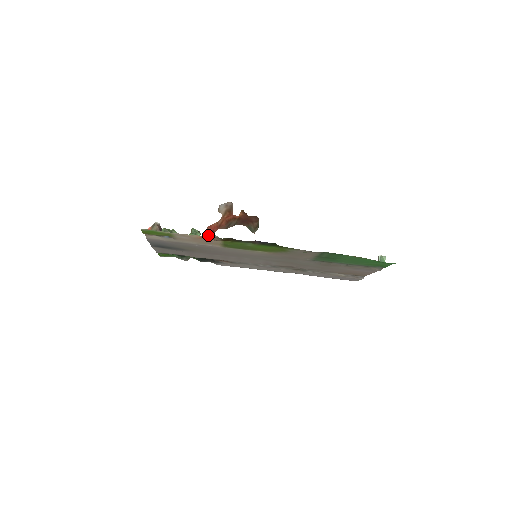
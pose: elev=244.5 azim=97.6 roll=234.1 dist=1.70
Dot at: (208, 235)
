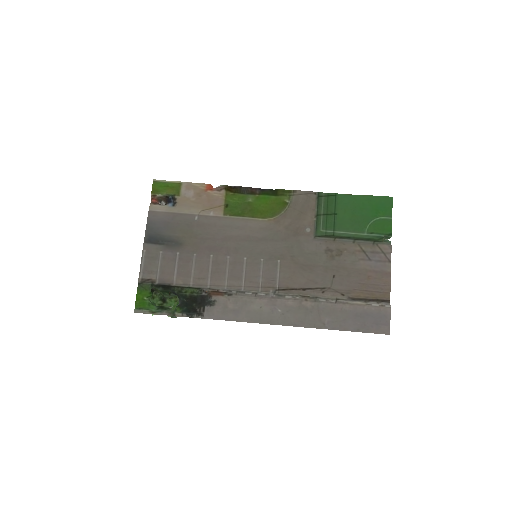
Dot at: (213, 189)
